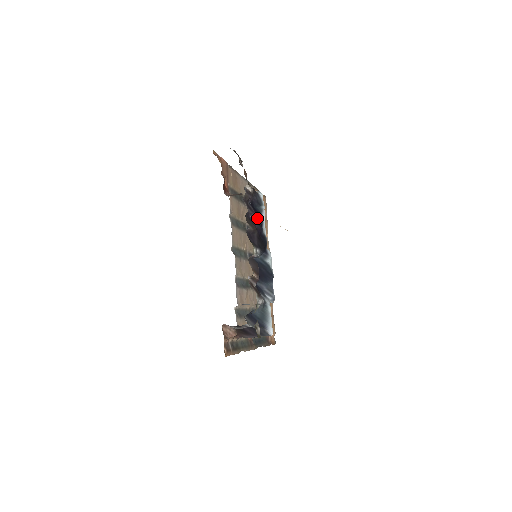
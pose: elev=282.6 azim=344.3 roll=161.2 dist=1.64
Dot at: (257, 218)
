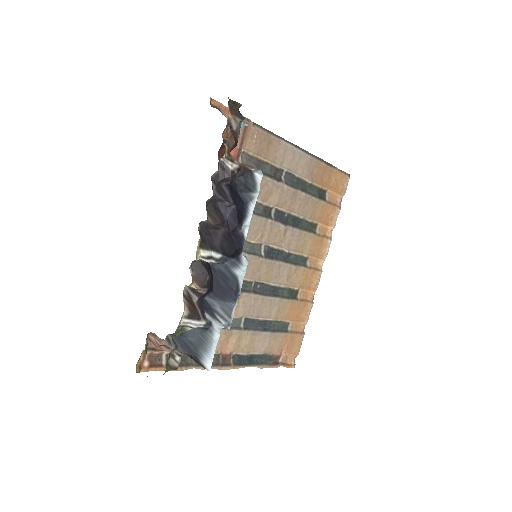
Dot at: (234, 208)
